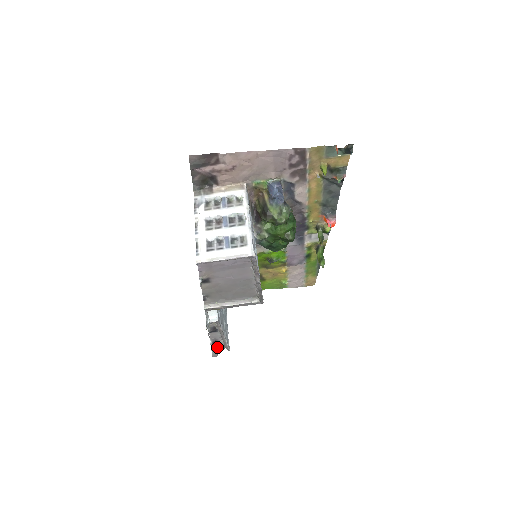
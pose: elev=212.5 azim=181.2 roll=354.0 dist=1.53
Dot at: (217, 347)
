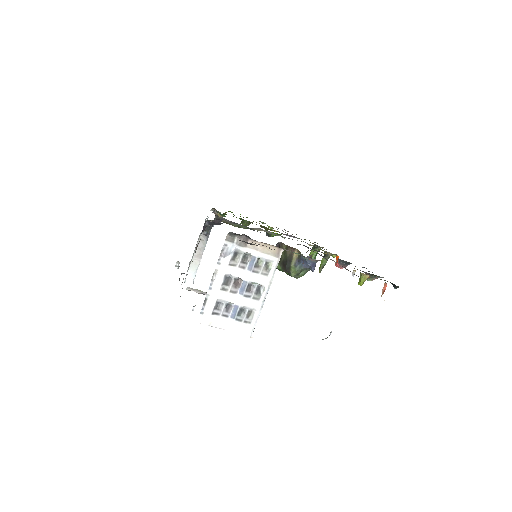
Dot at: occluded
